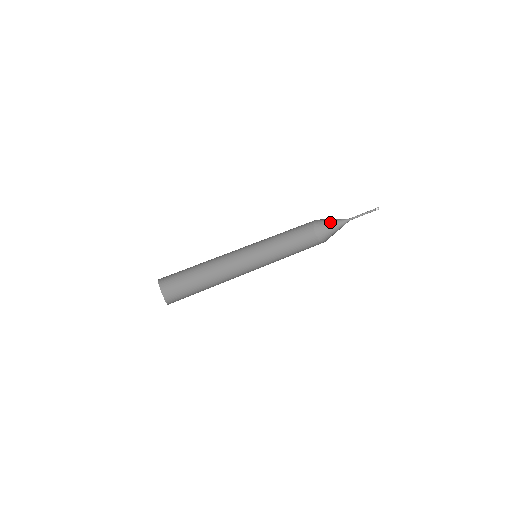
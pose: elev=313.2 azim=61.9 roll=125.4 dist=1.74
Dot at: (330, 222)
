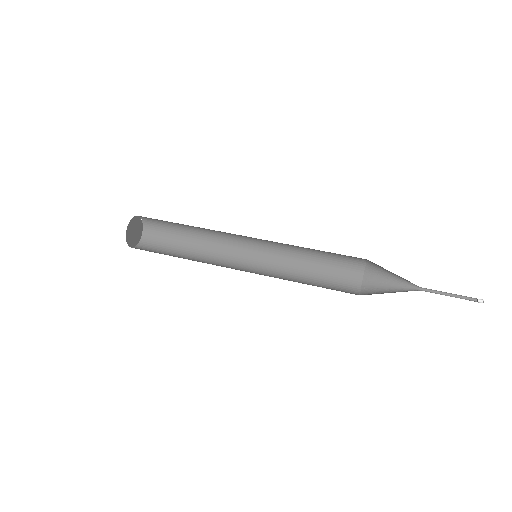
Dot at: (390, 278)
